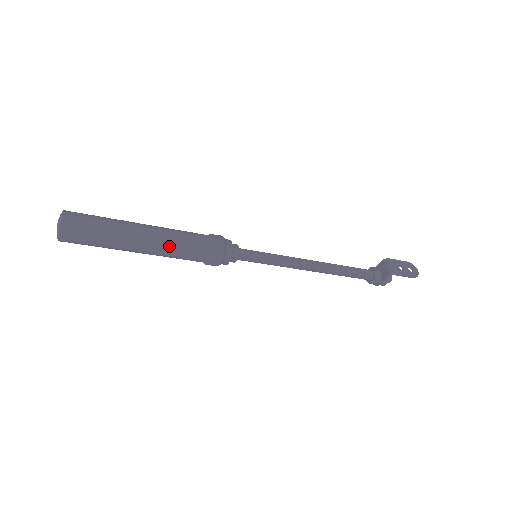
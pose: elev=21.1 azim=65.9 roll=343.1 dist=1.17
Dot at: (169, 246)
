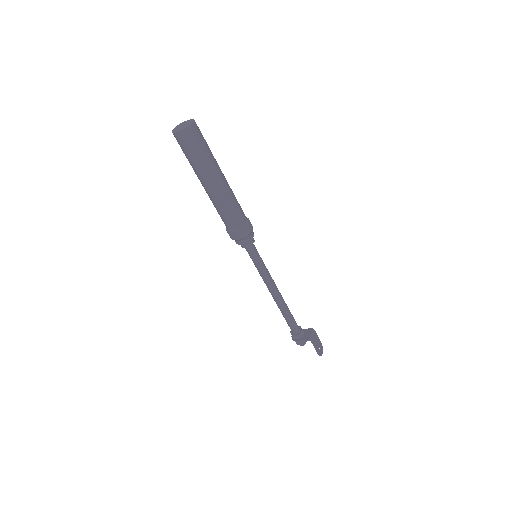
Dot at: (226, 201)
